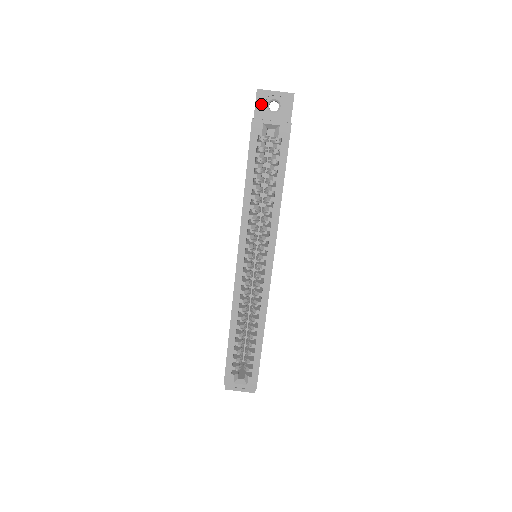
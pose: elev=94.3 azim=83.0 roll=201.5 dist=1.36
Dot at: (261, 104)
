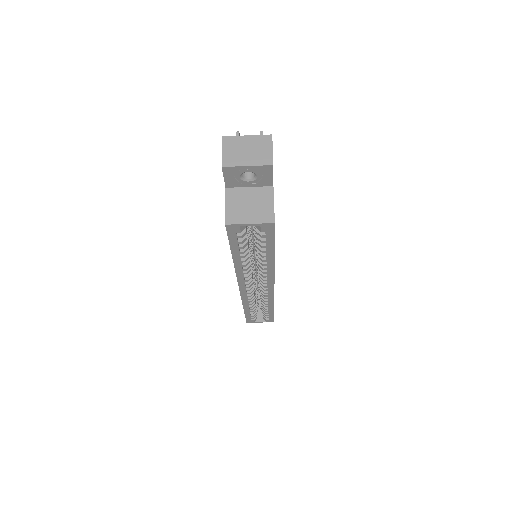
Dot at: (231, 177)
